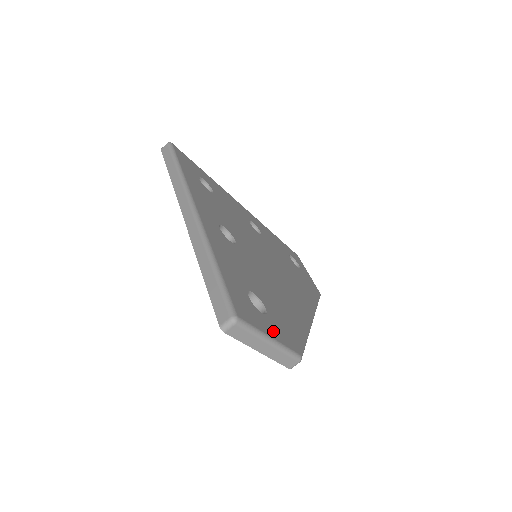
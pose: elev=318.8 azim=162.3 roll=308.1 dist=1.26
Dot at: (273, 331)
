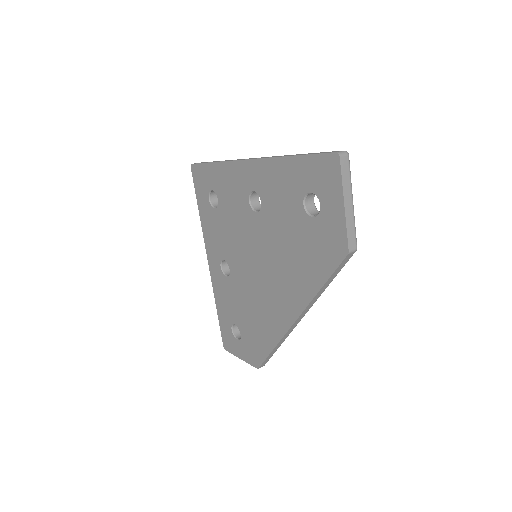
Dot at: occluded
